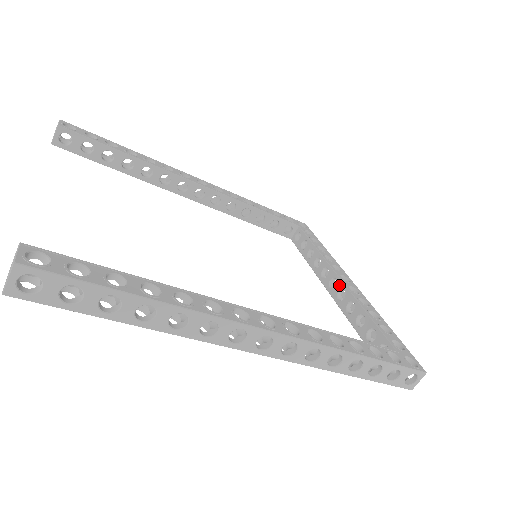
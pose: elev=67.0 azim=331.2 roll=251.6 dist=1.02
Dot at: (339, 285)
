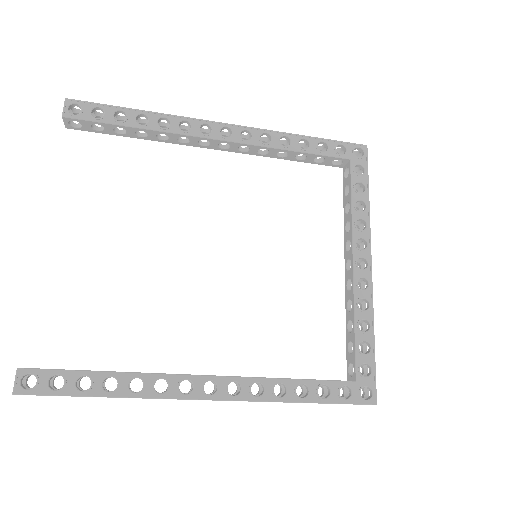
Dot at: (350, 273)
